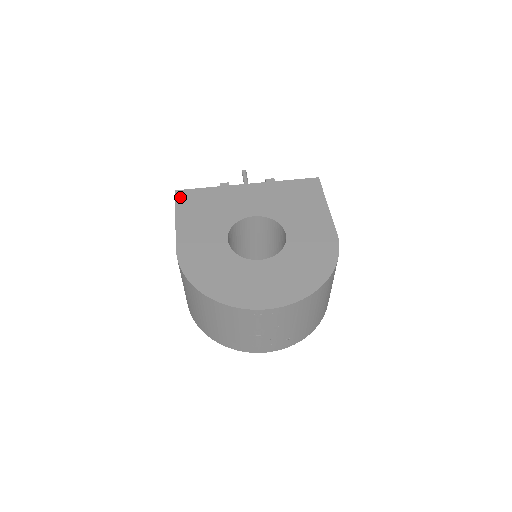
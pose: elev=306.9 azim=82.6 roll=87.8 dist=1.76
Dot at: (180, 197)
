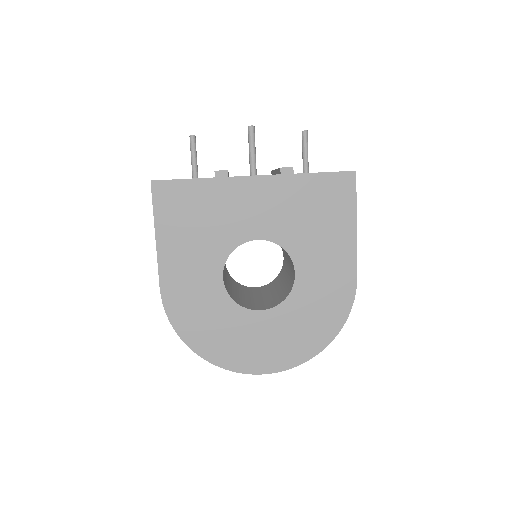
Dot at: (159, 195)
